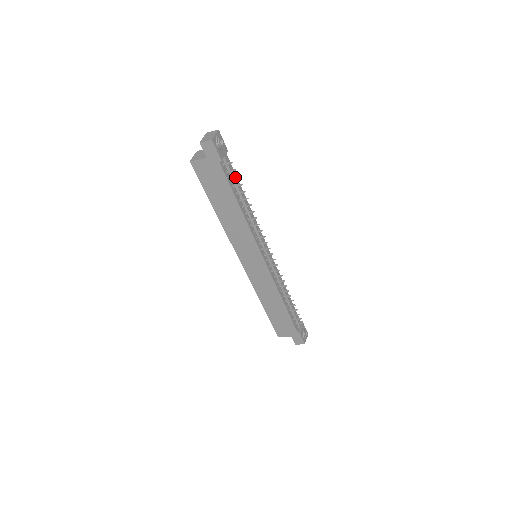
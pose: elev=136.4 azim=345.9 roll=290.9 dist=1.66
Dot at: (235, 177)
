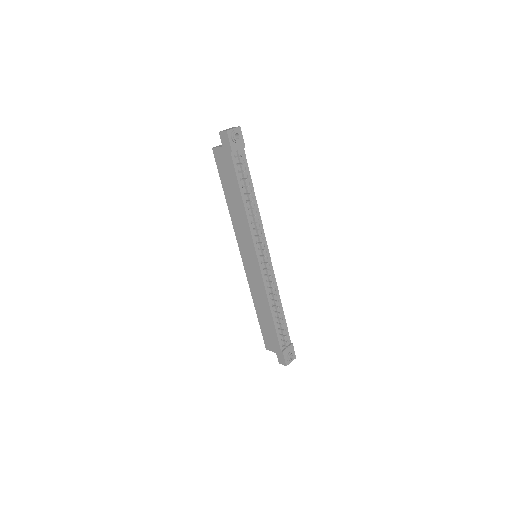
Dot at: (242, 171)
